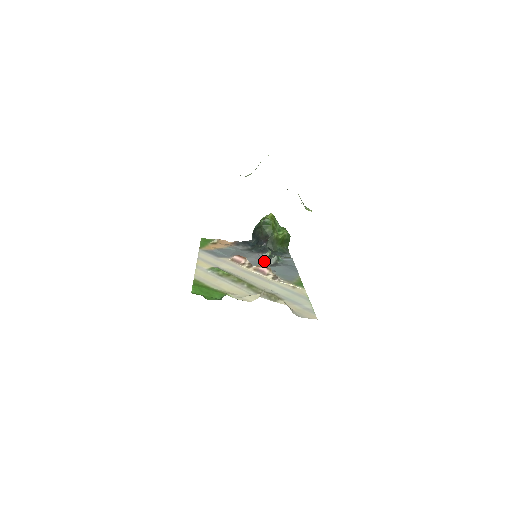
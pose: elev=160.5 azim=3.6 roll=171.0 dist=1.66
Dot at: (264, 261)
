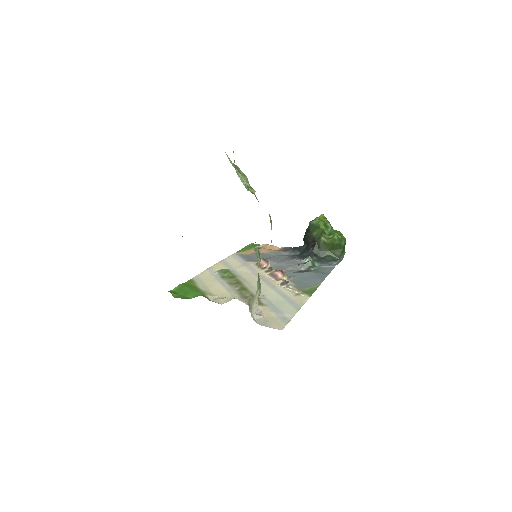
Dot at: (295, 267)
